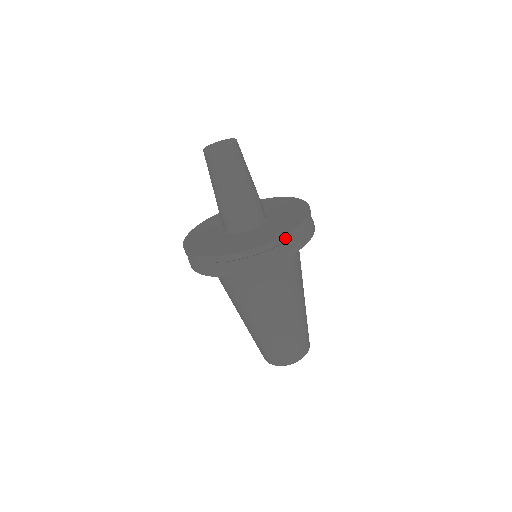
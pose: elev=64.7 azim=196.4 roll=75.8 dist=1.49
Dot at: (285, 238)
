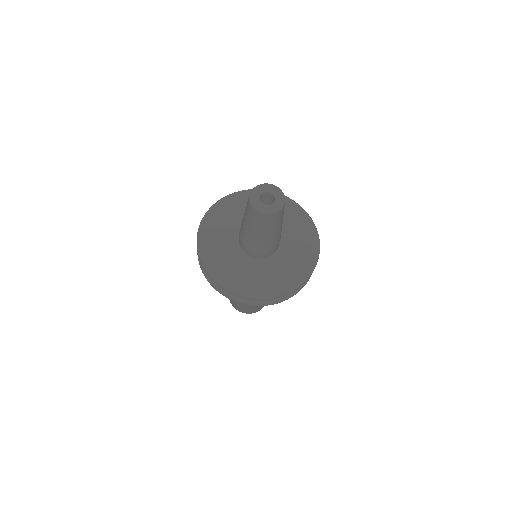
Dot at: (275, 298)
